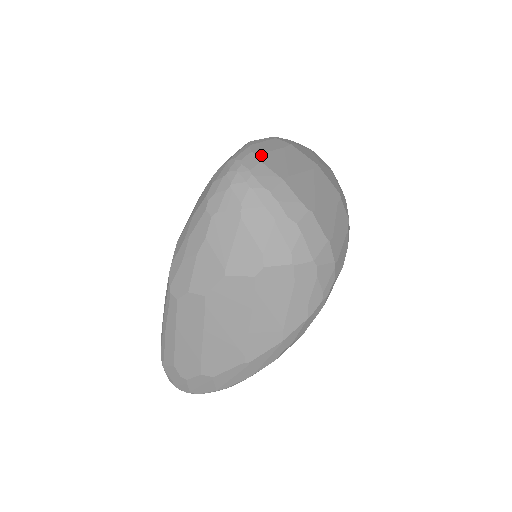
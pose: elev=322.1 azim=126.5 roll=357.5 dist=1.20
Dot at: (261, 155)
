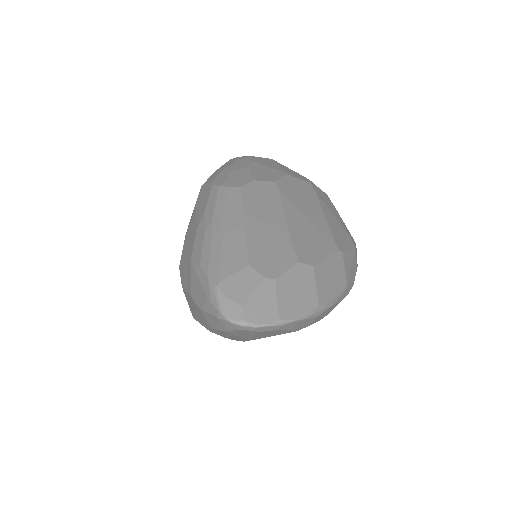
Dot at: occluded
